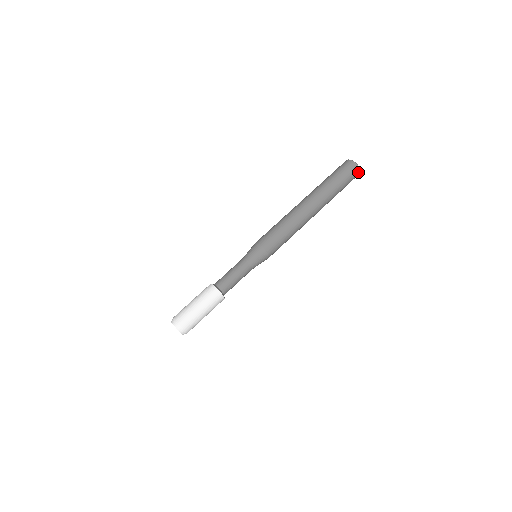
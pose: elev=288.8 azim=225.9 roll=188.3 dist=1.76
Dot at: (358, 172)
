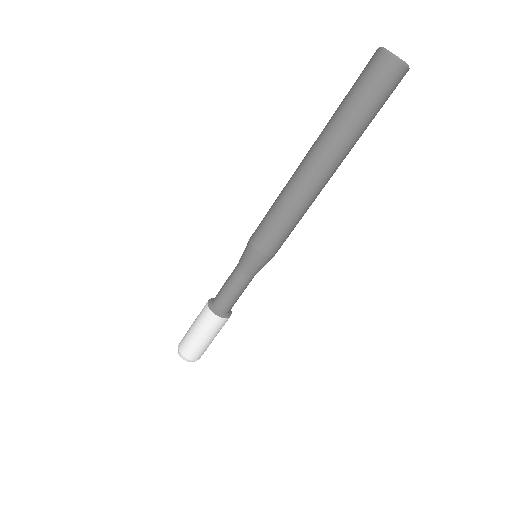
Dot at: occluded
